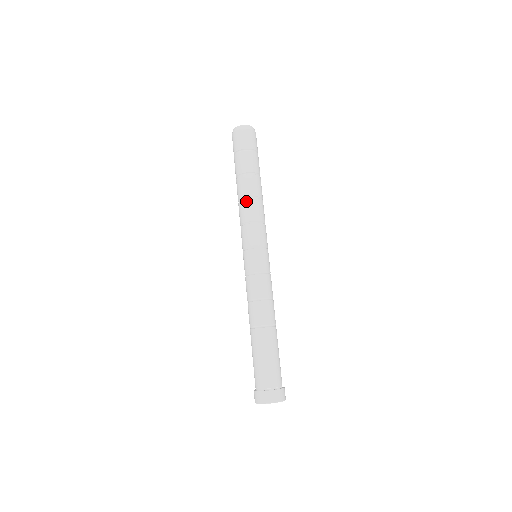
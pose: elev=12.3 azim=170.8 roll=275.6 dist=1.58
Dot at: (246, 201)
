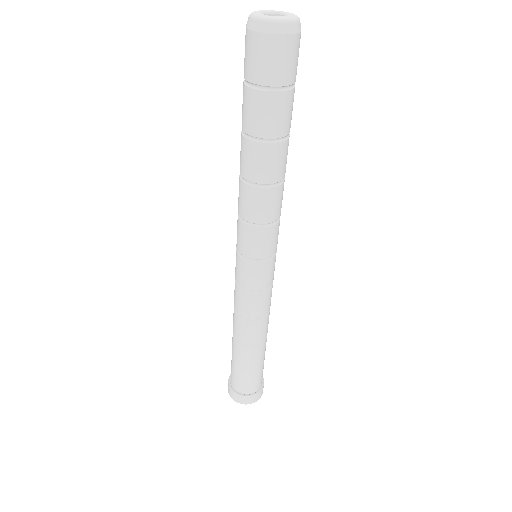
Dot at: (274, 191)
